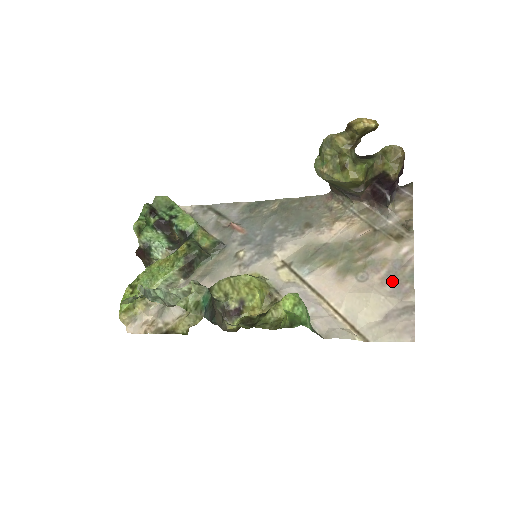
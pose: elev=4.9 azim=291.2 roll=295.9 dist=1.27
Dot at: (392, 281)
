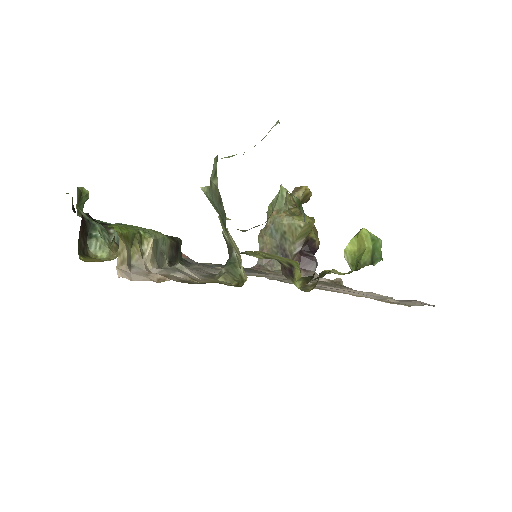
Dot at: occluded
